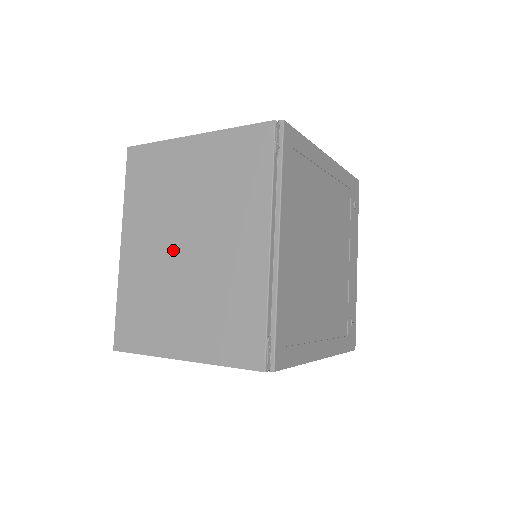
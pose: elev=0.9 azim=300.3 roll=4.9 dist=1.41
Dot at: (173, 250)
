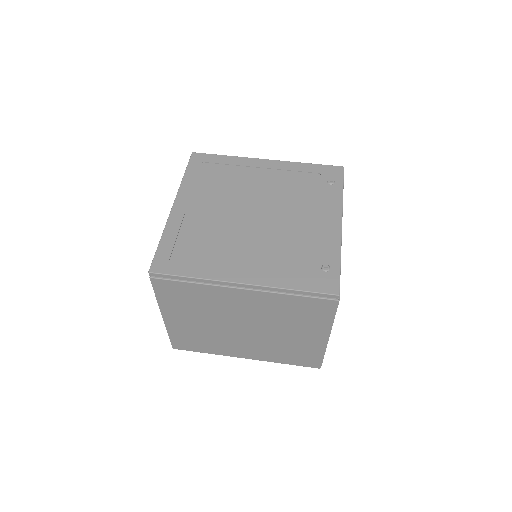
Dot at: occluded
